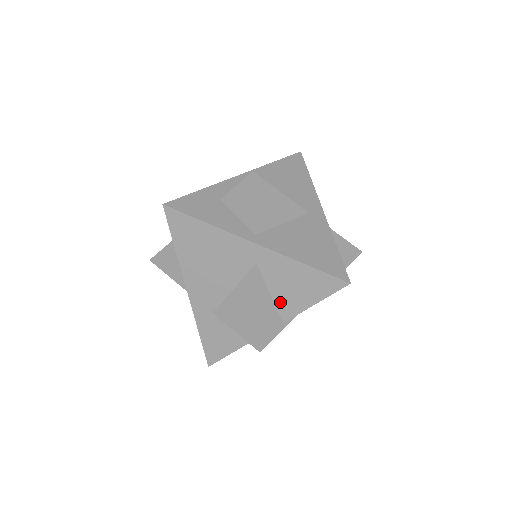
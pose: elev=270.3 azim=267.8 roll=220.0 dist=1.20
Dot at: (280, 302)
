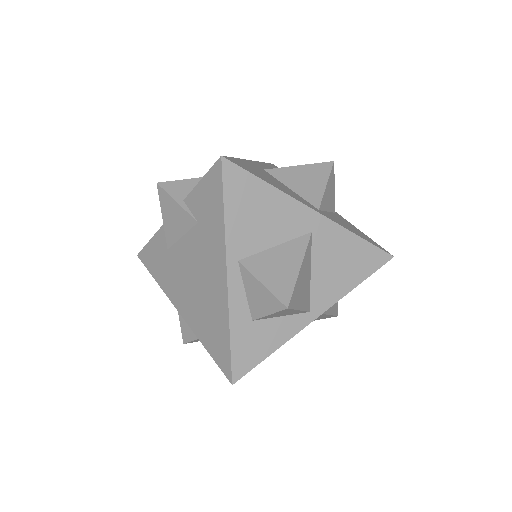
Dot at: occluded
